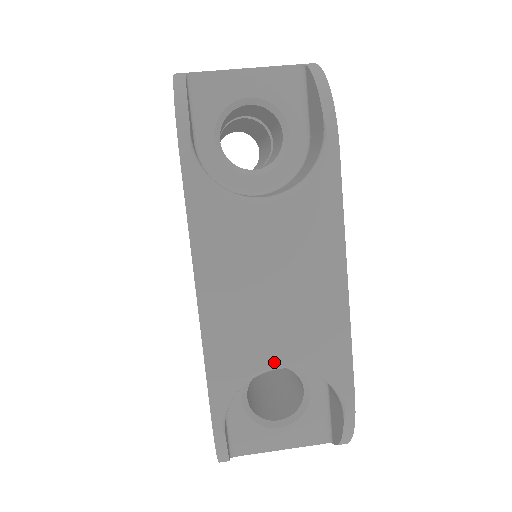
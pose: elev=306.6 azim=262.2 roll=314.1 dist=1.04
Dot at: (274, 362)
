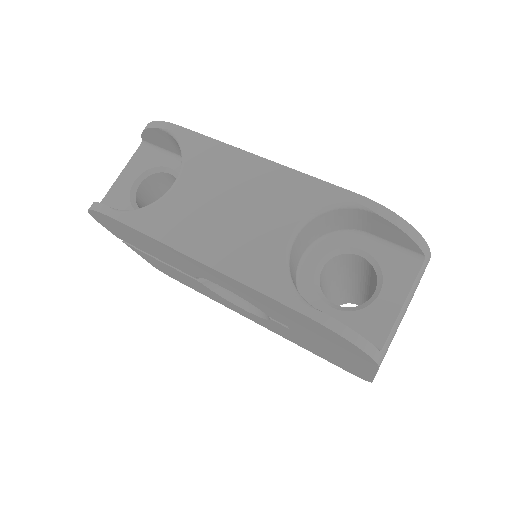
Dot at: (285, 237)
